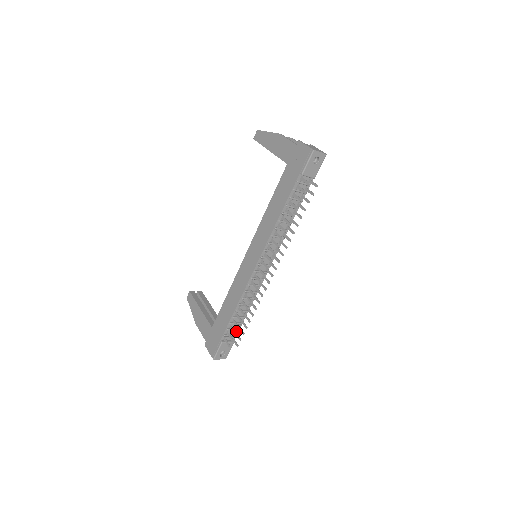
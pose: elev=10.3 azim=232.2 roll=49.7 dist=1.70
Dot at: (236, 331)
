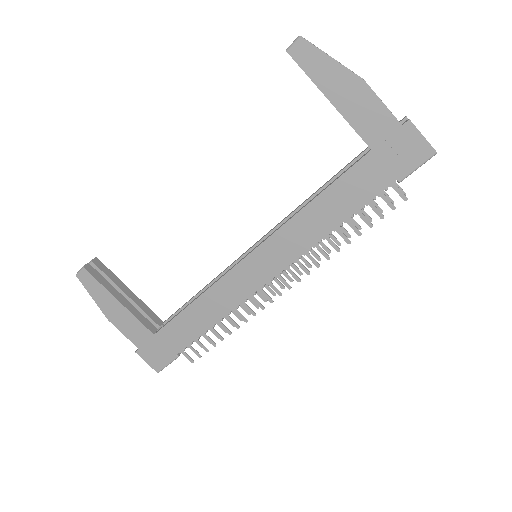
Dot at: occluded
